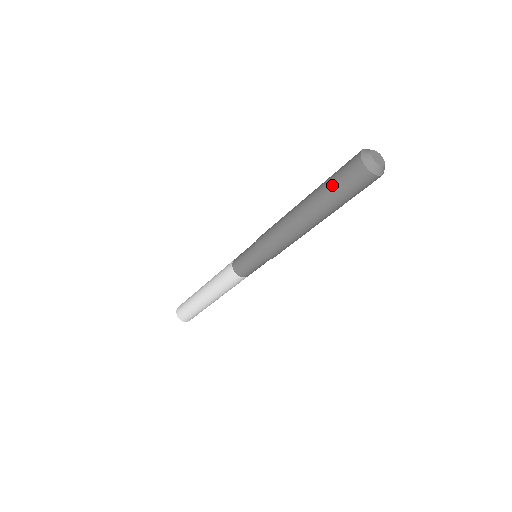
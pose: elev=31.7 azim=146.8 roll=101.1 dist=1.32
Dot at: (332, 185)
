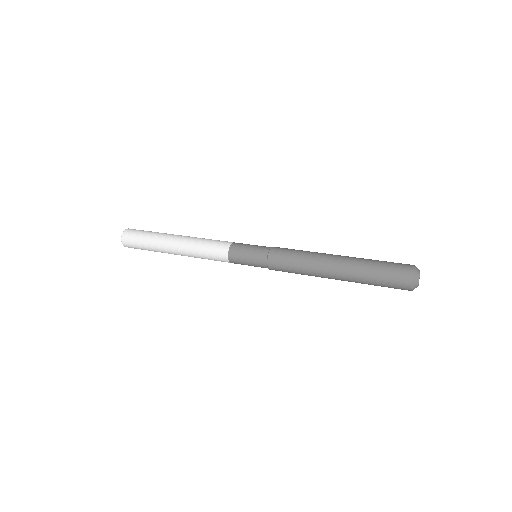
Dot at: occluded
